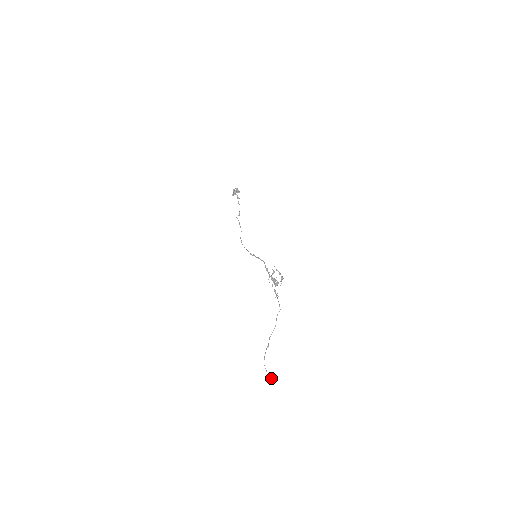
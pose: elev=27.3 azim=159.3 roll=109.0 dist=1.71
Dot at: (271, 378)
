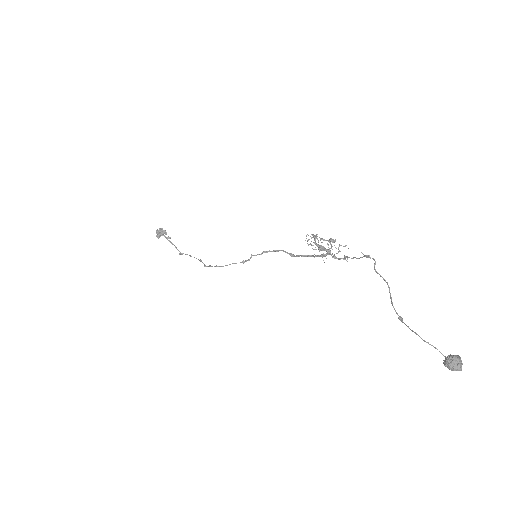
Dot at: (456, 356)
